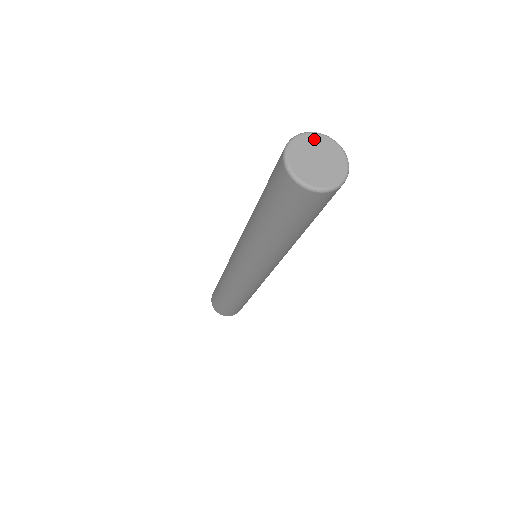
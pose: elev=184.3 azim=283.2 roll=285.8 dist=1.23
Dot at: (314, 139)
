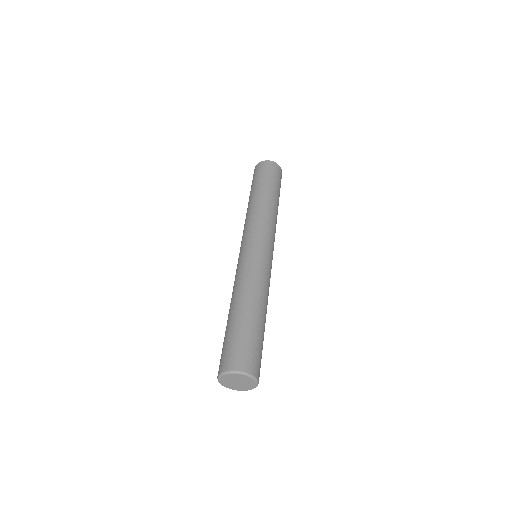
Dot at: (236, 376)
